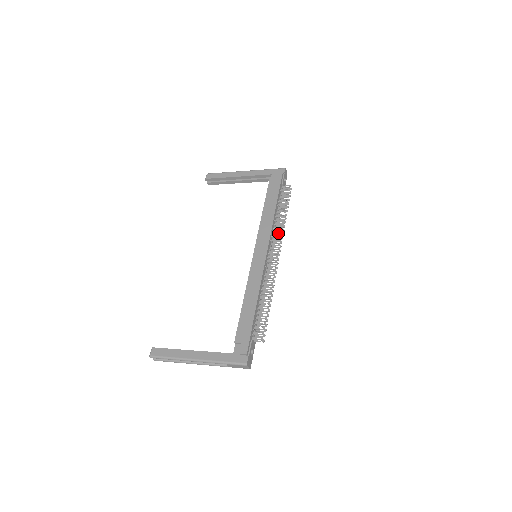
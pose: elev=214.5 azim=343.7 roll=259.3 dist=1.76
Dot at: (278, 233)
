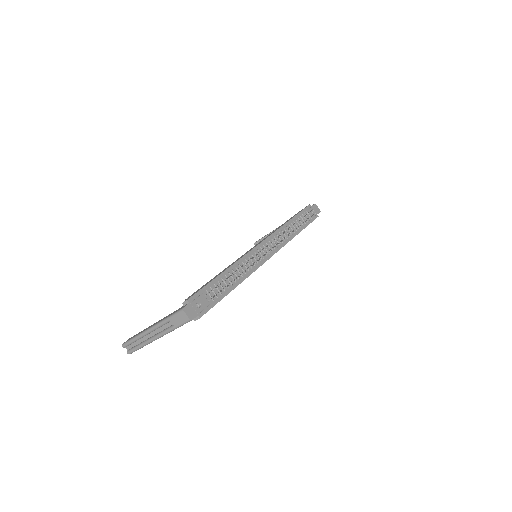
Dot at: (285, 237)
